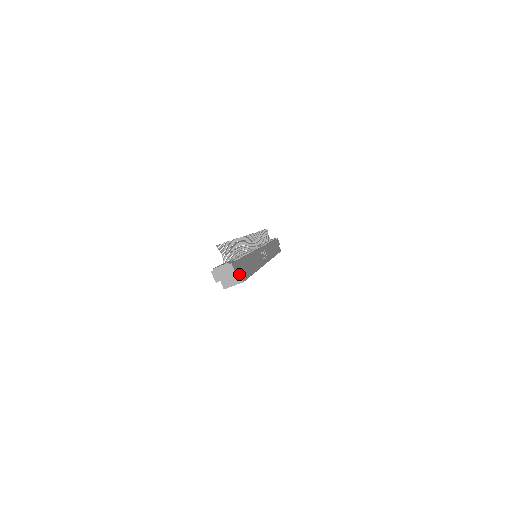
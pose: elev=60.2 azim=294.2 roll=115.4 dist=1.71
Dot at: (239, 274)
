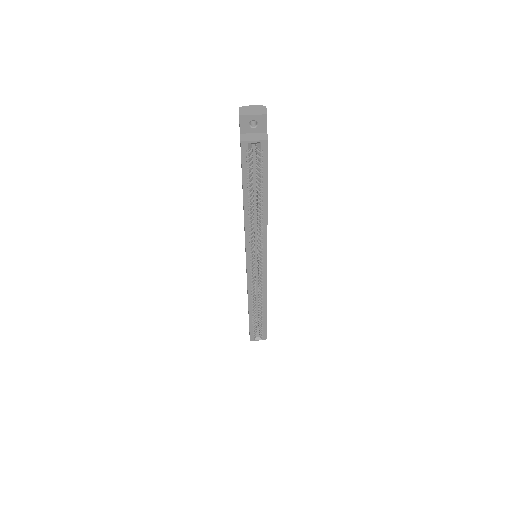
Dot at: (266, 133)
